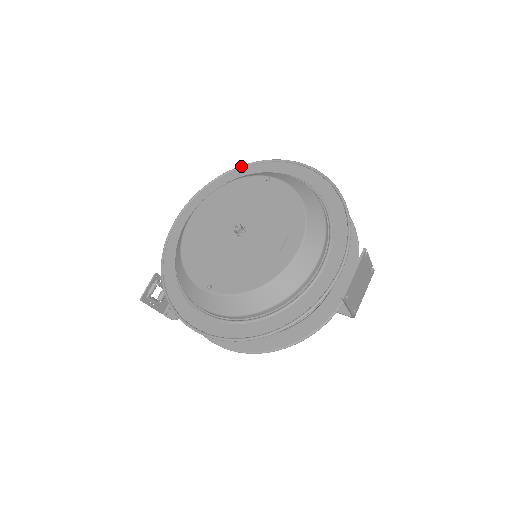
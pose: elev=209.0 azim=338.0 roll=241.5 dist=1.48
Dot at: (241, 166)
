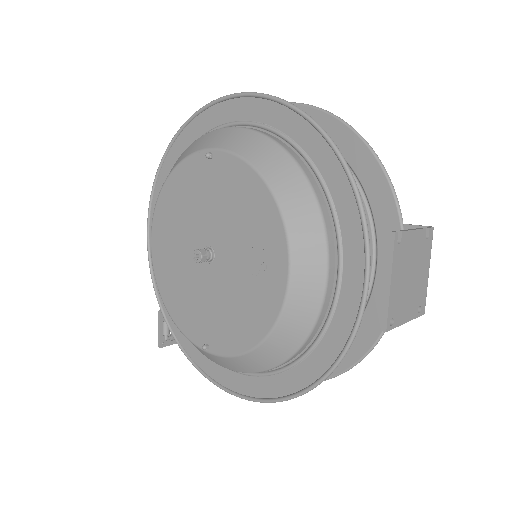
Dot at: (181, 128)
